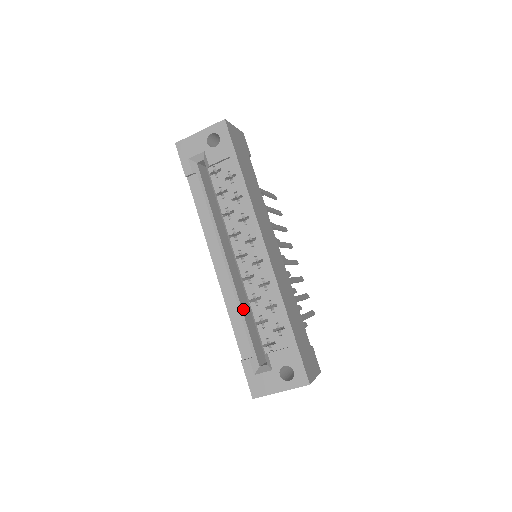
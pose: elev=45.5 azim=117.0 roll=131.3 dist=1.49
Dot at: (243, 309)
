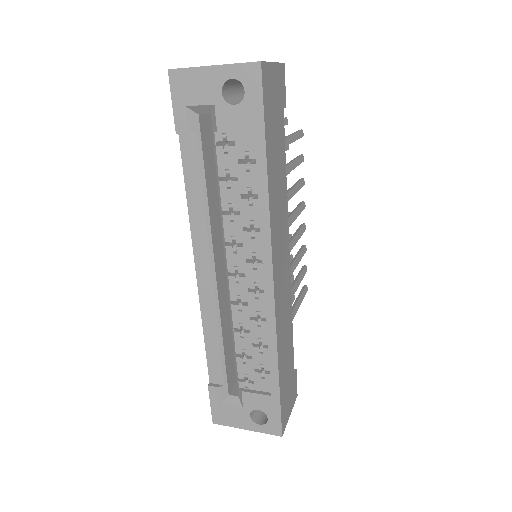
Dot at: (223, 330)
